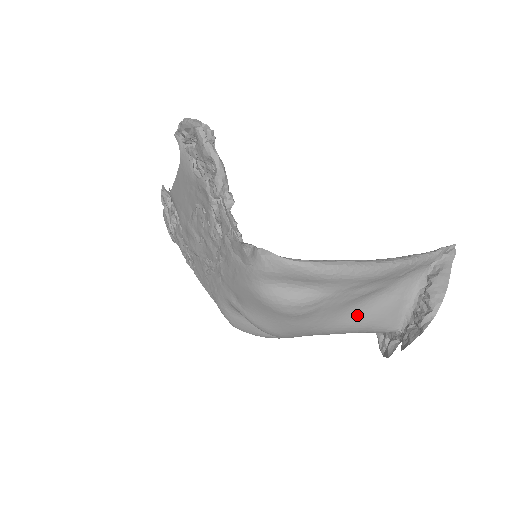
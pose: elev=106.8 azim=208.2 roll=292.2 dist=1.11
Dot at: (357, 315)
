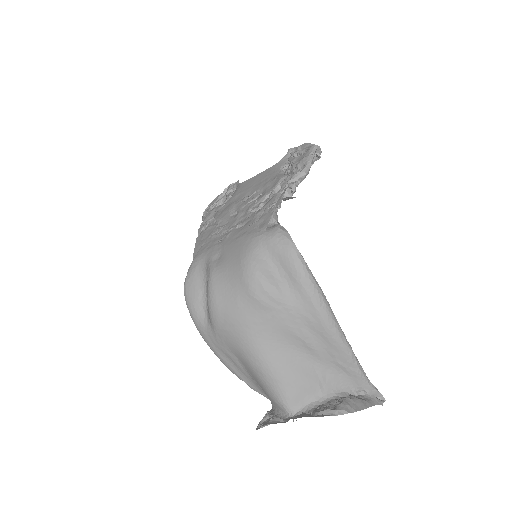
Dot at: (282, 357)
